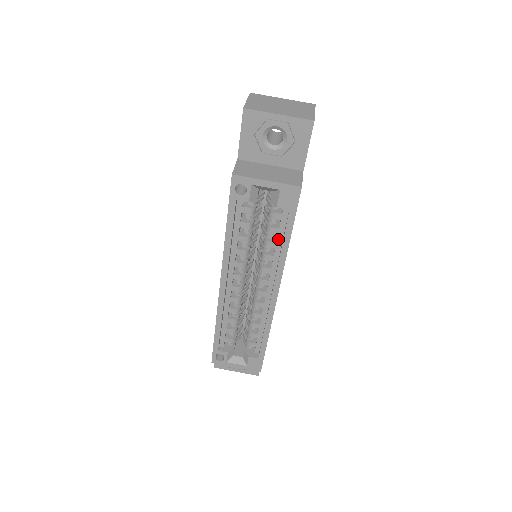
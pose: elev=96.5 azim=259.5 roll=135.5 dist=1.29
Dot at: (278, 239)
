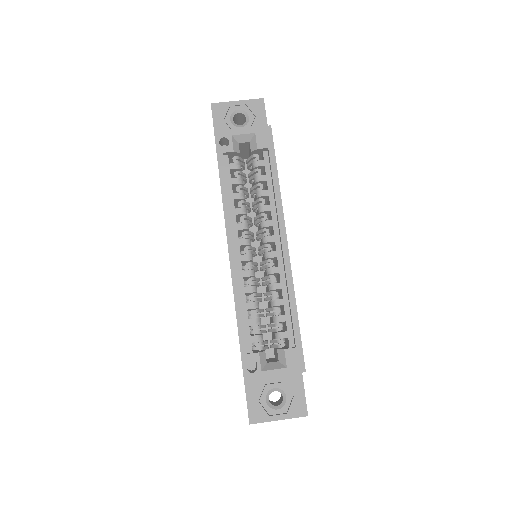
Dot at: (268, 186)
